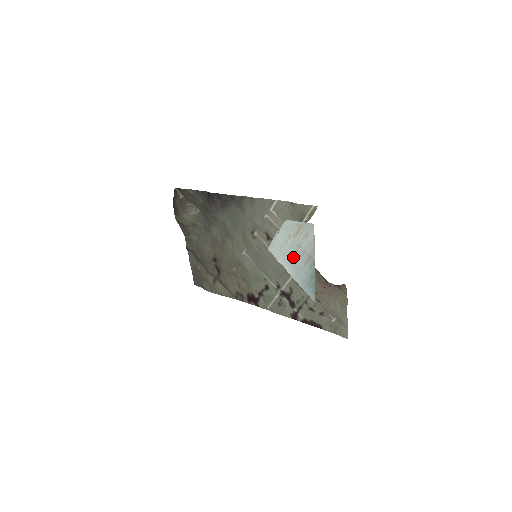
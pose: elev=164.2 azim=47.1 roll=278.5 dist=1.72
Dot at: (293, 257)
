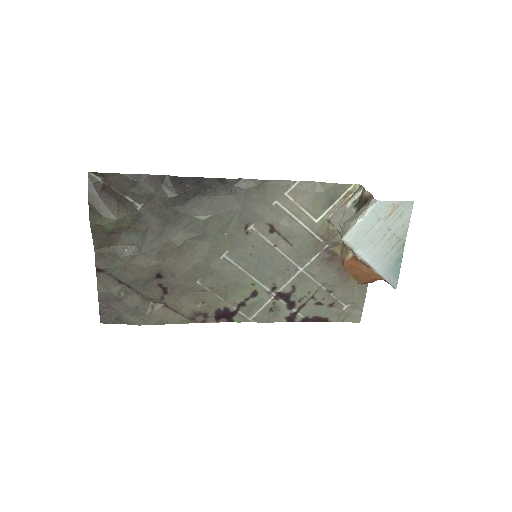
Dot at: (378, 243)
